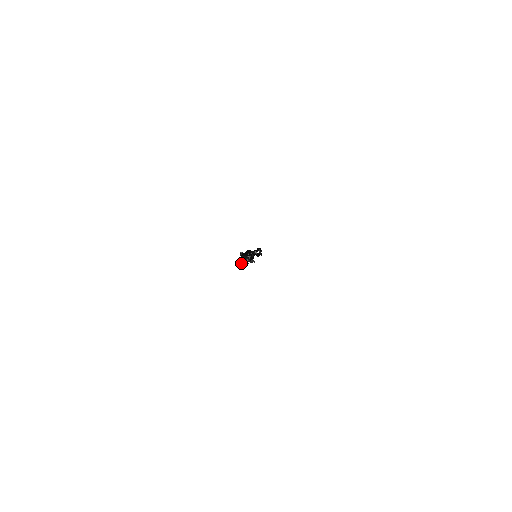
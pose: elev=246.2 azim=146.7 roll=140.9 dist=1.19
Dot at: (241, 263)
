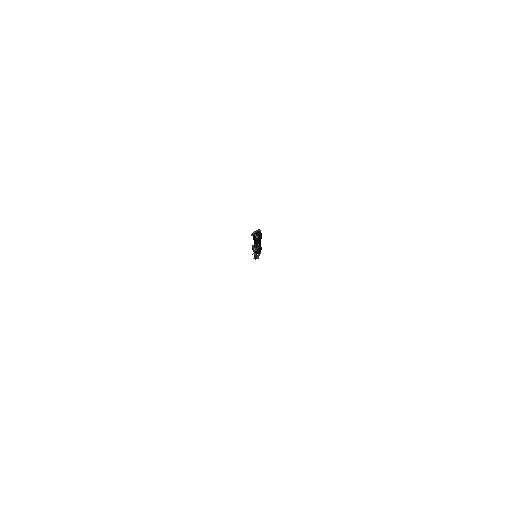
Dot at: occluded
